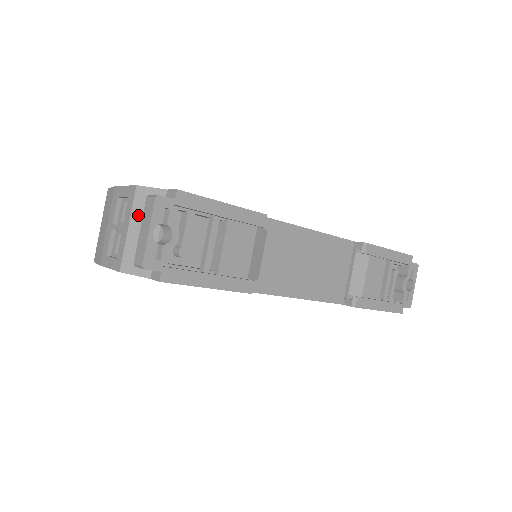
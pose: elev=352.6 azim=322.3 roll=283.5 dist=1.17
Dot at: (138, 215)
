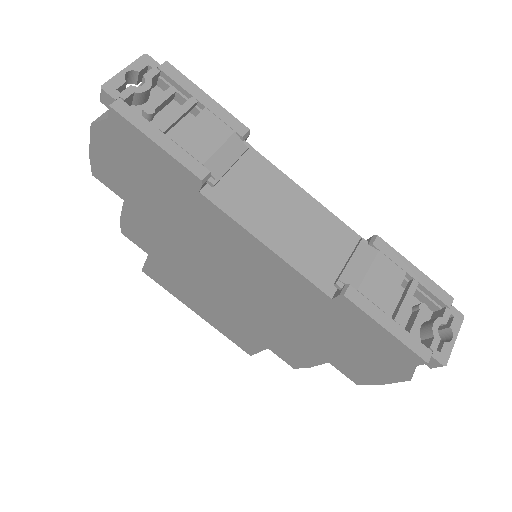
Dot at: occluded
